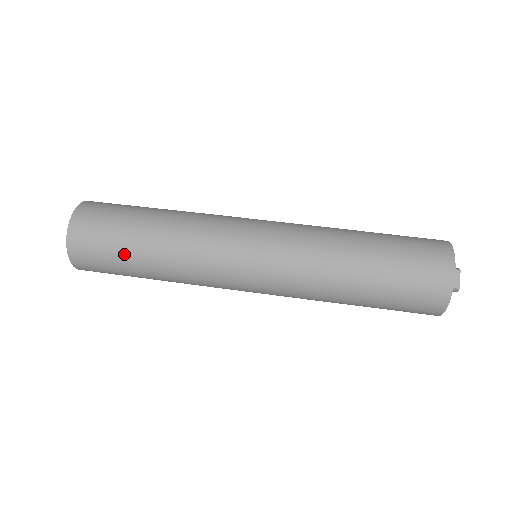
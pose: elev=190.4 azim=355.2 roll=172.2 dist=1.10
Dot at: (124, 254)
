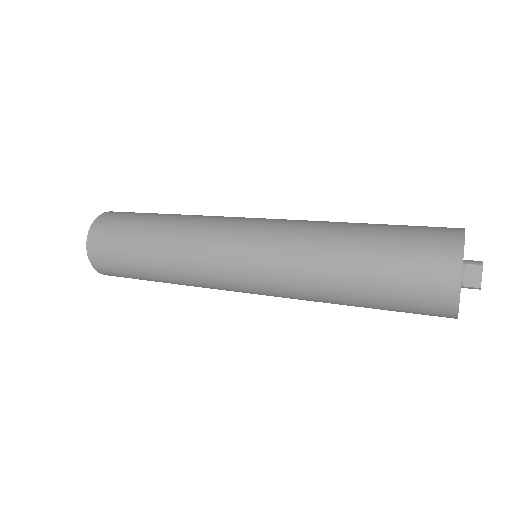
Dot at: (134, 268)
